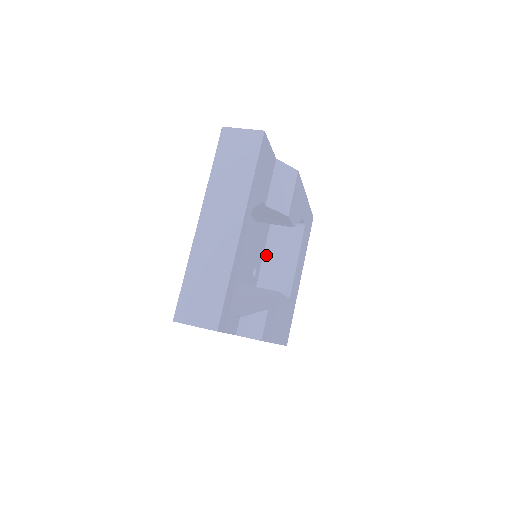
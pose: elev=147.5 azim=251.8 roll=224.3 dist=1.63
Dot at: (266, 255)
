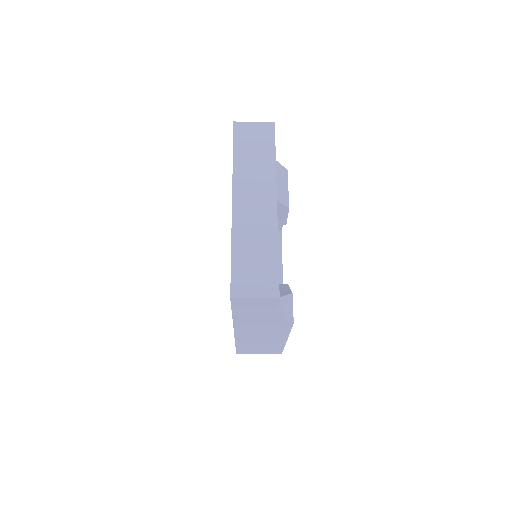
Dot at: occluded
